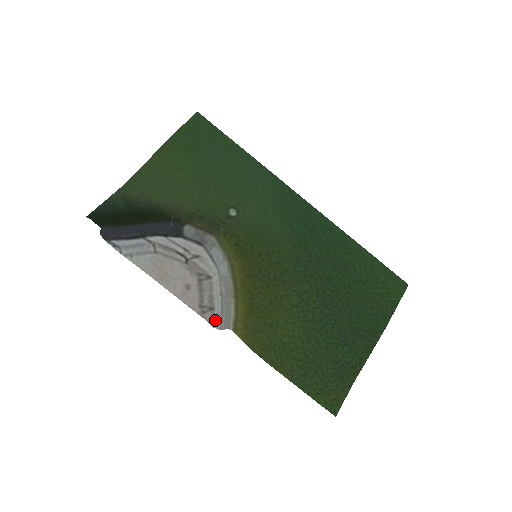
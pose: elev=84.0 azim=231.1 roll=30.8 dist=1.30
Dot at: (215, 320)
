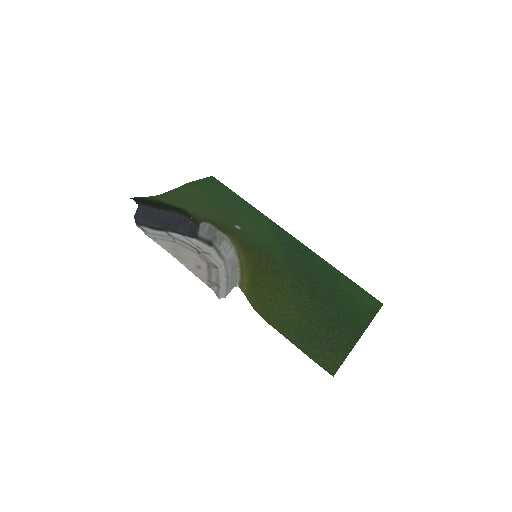
Dot at: (221, 294)
